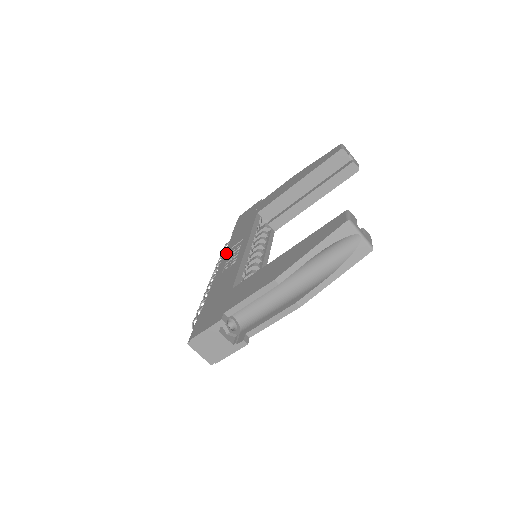
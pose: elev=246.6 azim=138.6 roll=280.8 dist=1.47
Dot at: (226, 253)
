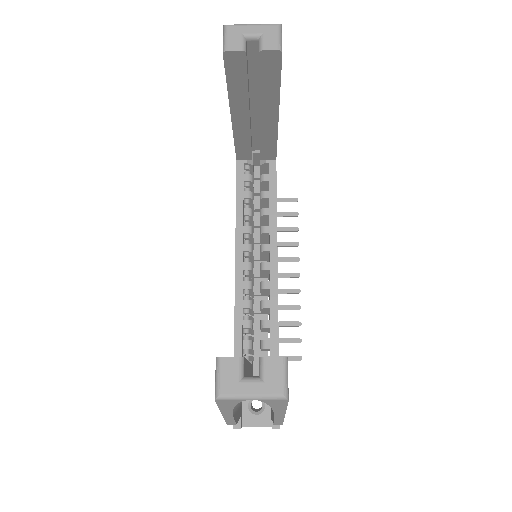
Dot at: occluded
